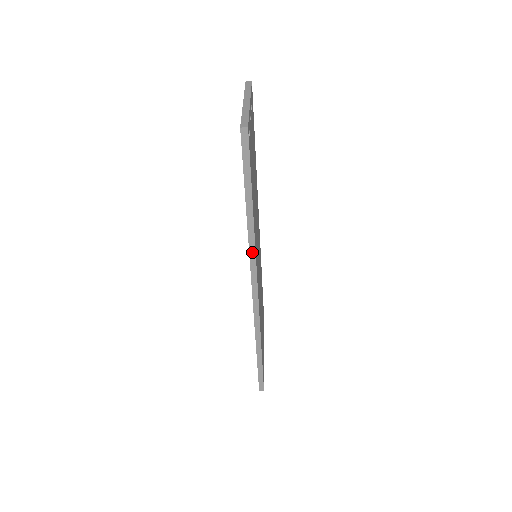
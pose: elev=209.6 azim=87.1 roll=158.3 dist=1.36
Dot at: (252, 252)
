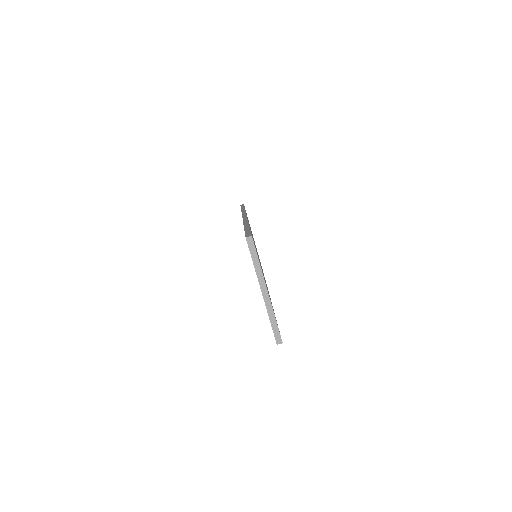
Dot at: (243, 212)
